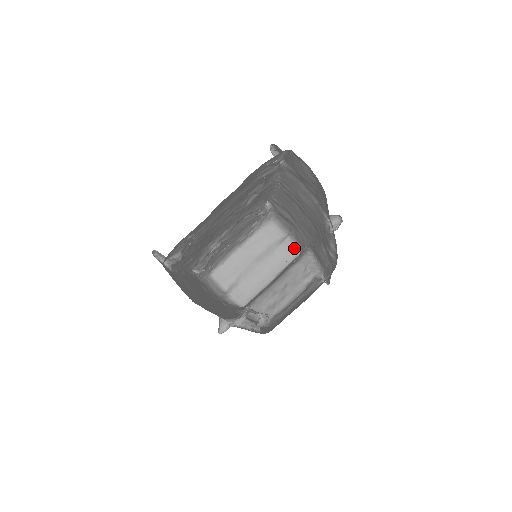
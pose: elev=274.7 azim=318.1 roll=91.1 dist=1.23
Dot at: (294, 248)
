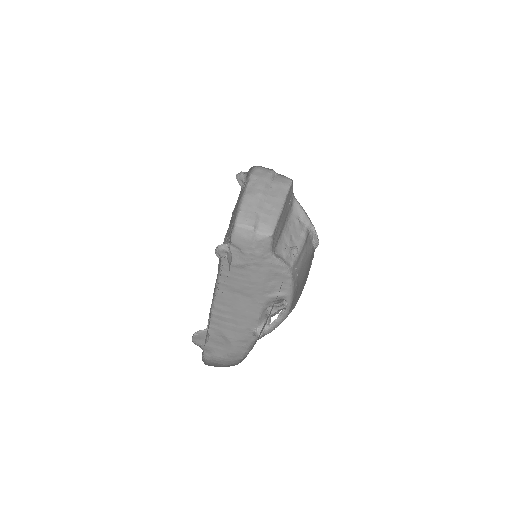
Dot at: (285, 178)
